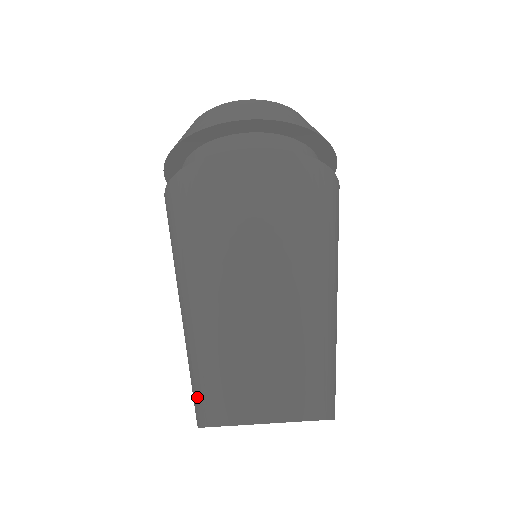
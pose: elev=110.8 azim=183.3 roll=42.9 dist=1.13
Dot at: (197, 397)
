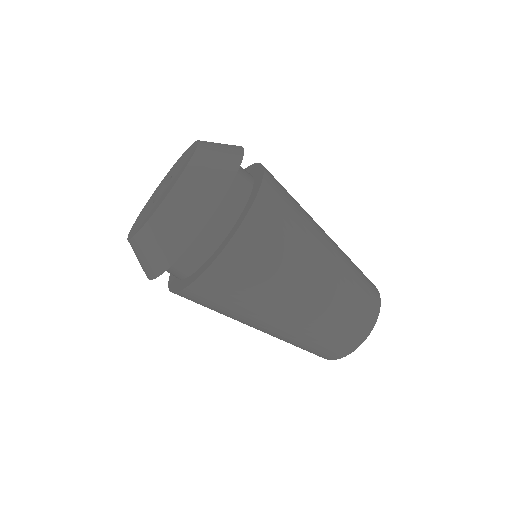
Dot at: occluded
